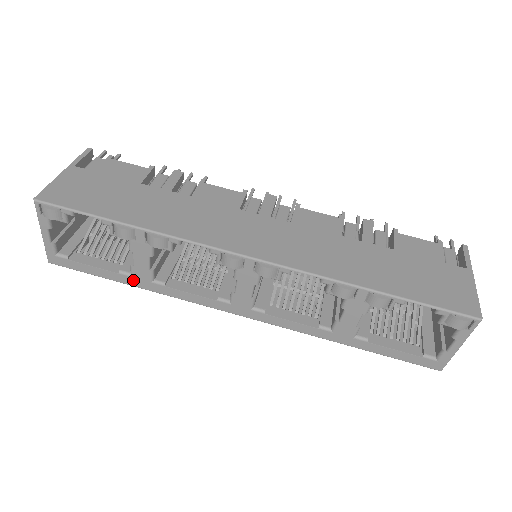
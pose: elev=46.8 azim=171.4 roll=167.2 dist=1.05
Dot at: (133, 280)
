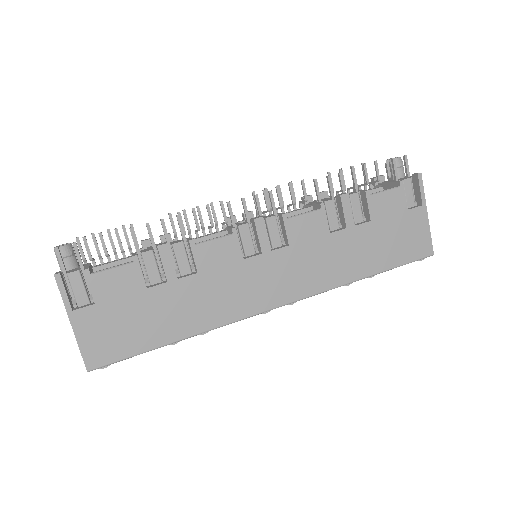
Dot at: occluded
